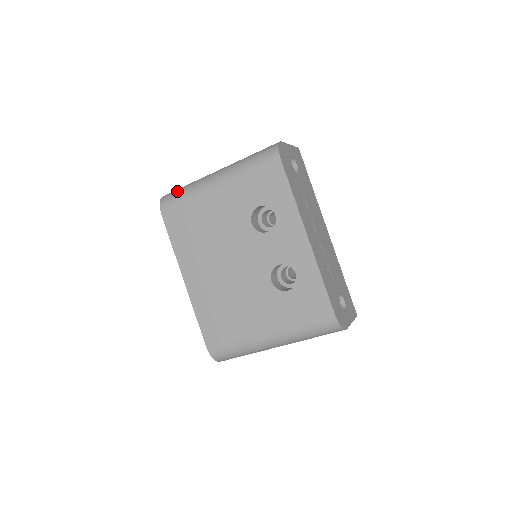
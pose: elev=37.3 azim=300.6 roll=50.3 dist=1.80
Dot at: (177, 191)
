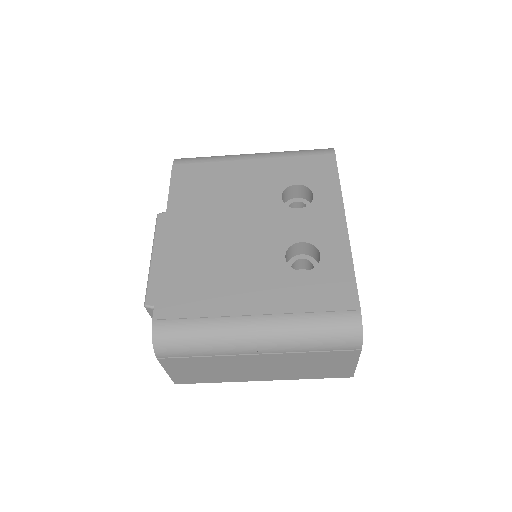
Dot at: occluded
